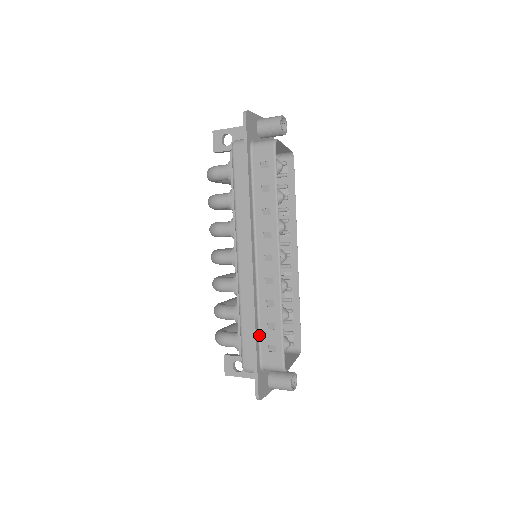
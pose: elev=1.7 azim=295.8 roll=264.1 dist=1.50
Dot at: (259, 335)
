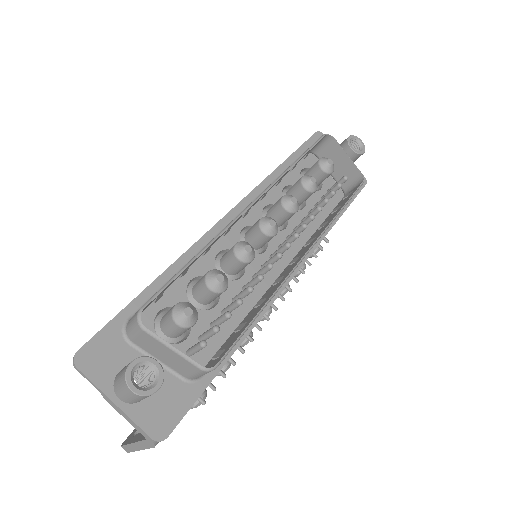
Dot at: occluded
